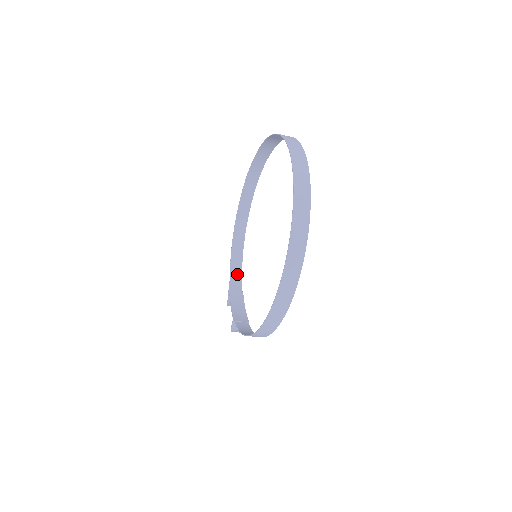
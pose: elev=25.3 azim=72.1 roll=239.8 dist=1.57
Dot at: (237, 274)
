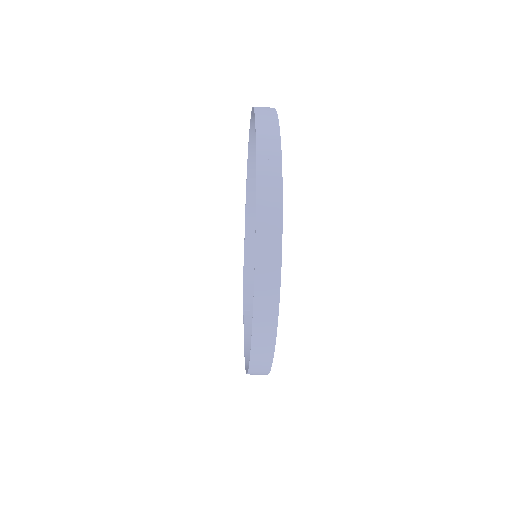
Dot at: (253, 239)
